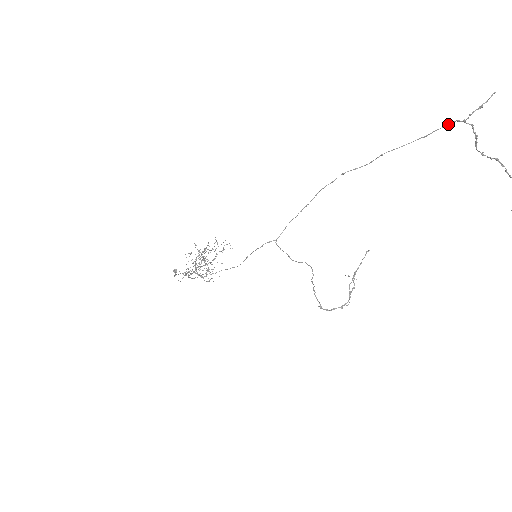
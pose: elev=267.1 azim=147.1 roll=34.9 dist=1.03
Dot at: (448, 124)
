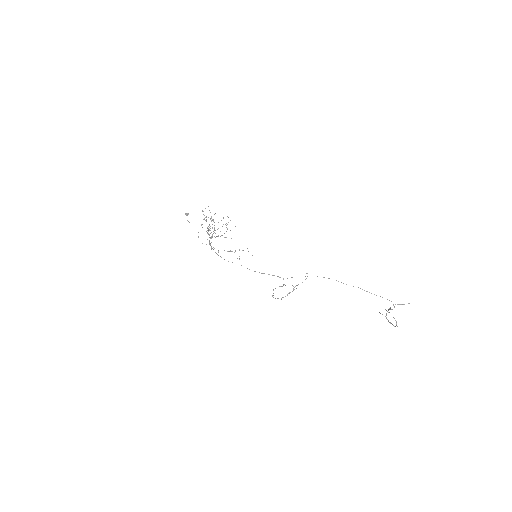
Dot at: occluded
